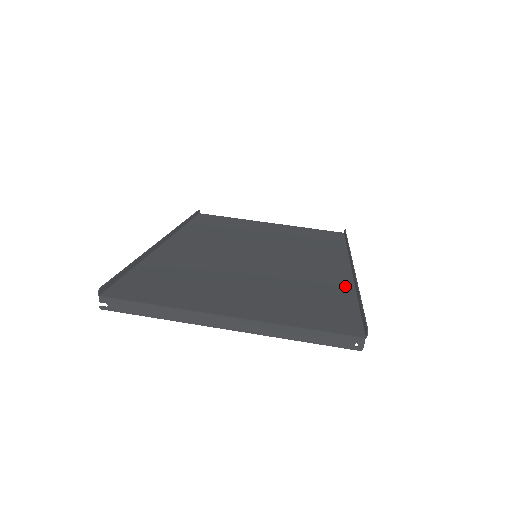
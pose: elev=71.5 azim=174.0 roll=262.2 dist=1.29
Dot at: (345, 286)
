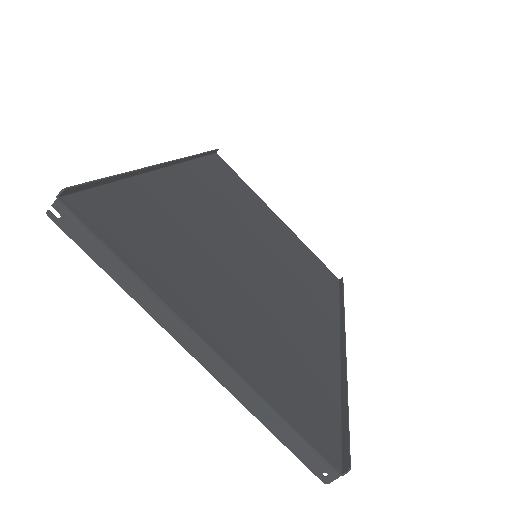
Dot at: (332, 365)
